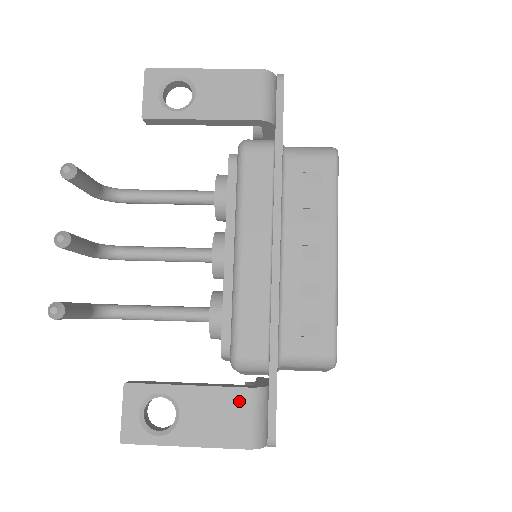
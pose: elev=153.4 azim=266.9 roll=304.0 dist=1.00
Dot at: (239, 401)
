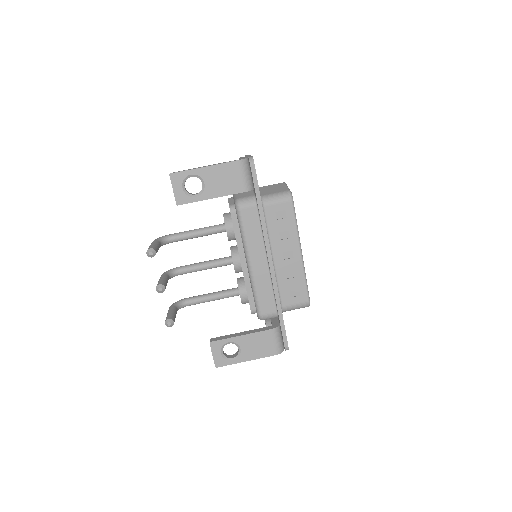
Dot at: (268, 336)
